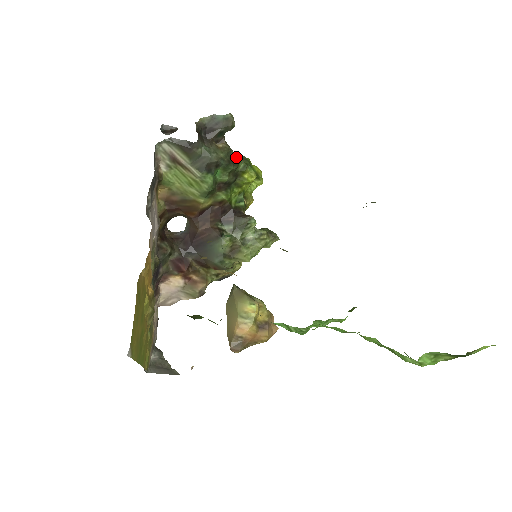
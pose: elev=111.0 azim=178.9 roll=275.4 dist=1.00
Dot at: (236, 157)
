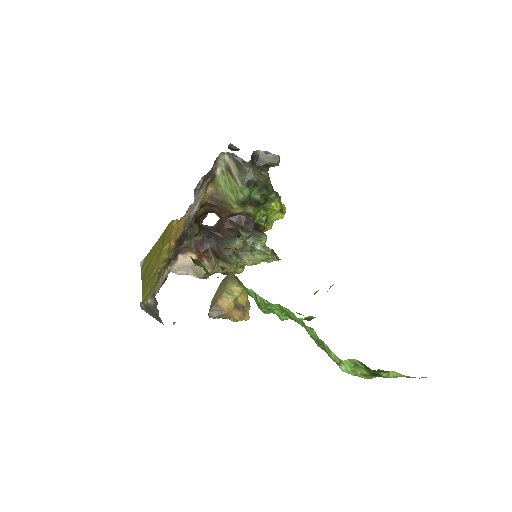
Dot at: (271, 187)
